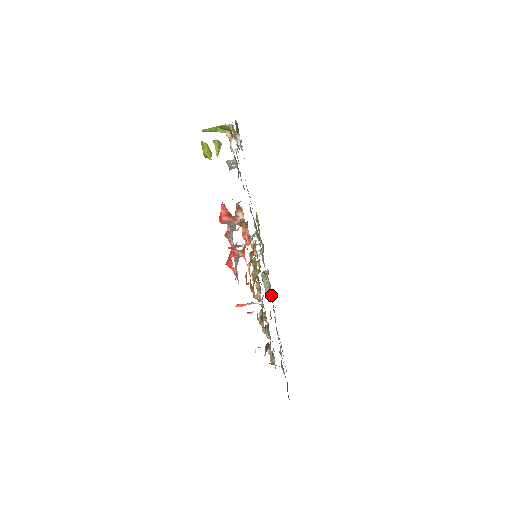
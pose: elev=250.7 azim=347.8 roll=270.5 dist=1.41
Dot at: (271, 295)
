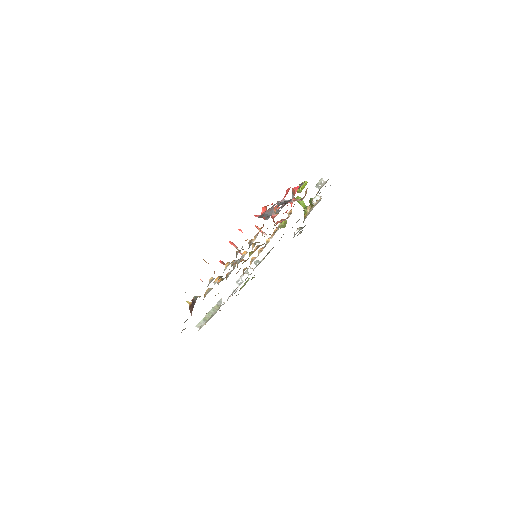
Dot at: occluded
